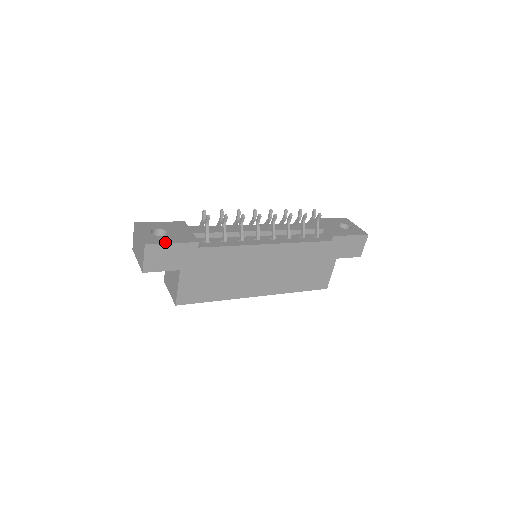
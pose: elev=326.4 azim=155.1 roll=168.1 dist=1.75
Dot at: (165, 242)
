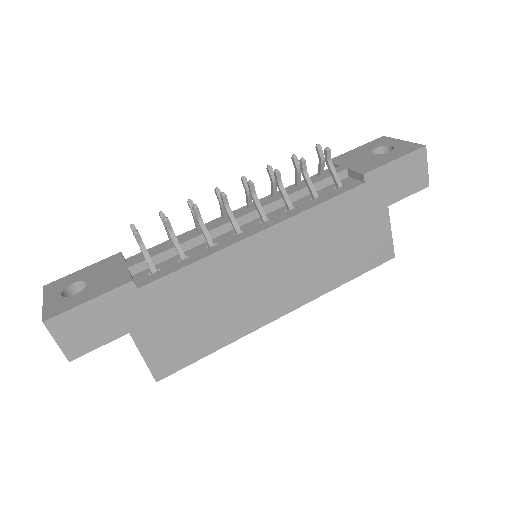
Dot at: (77, 304)
